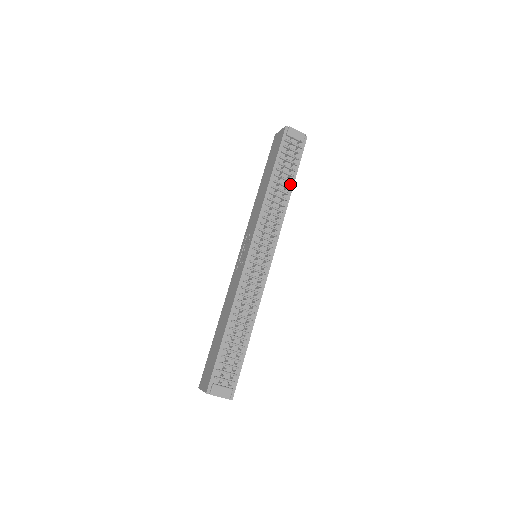
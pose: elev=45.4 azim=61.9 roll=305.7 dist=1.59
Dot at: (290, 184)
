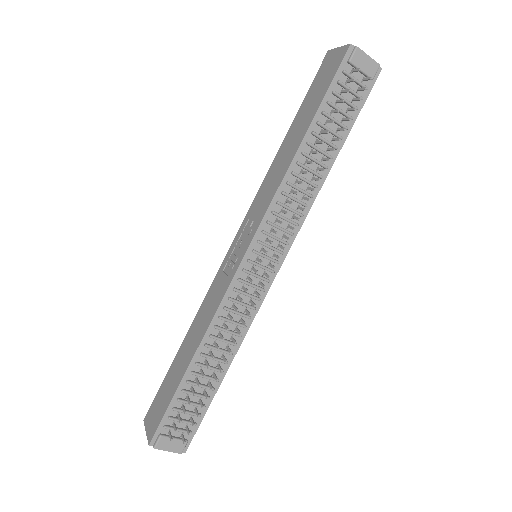
Dot at: (334, 151)
